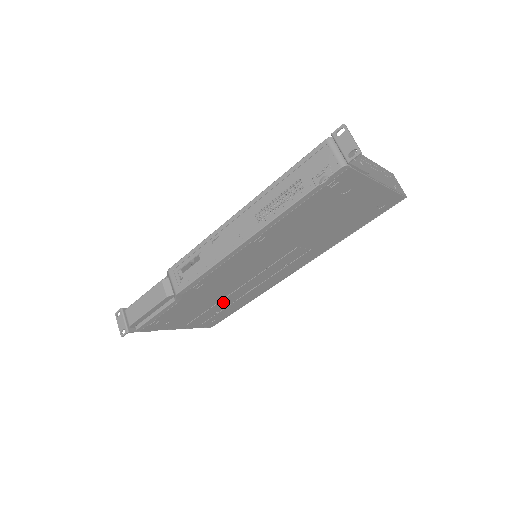
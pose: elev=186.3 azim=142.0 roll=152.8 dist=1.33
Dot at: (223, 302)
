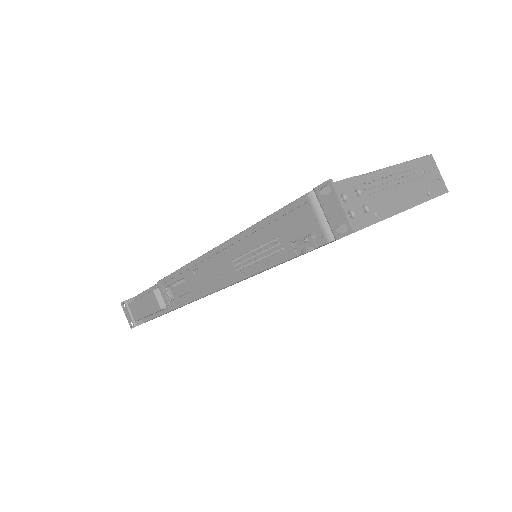
Dot at: occluded
